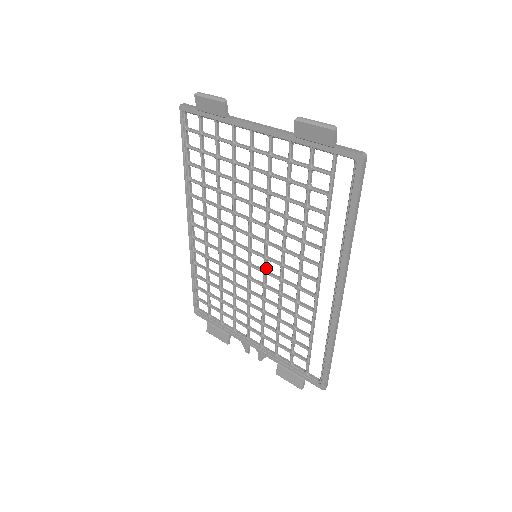
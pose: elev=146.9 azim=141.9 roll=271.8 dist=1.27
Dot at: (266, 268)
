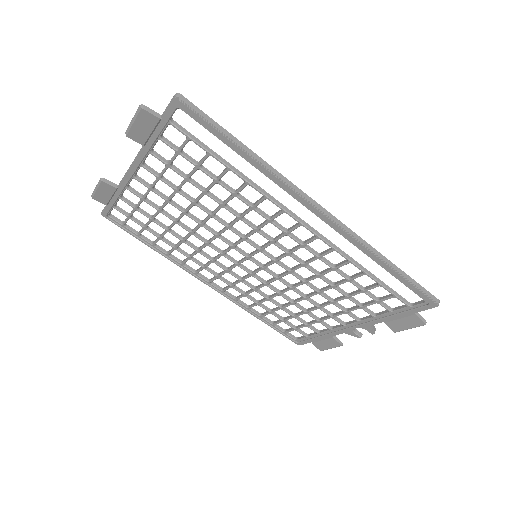
Dot at: (272, 257)
